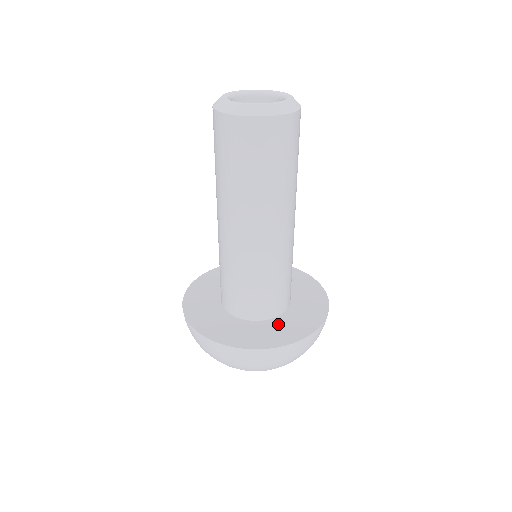
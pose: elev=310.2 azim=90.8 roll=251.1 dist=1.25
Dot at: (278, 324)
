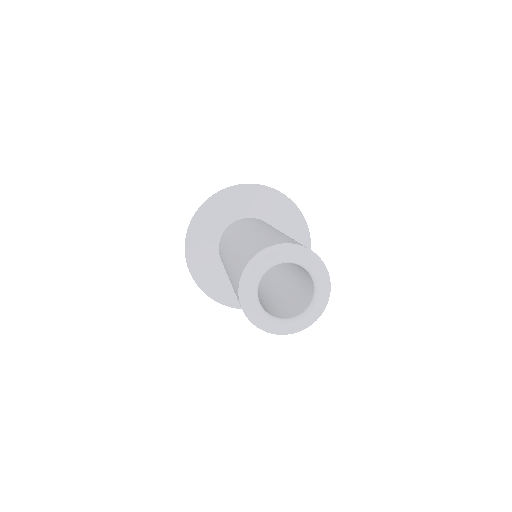
Dot at: occluded
